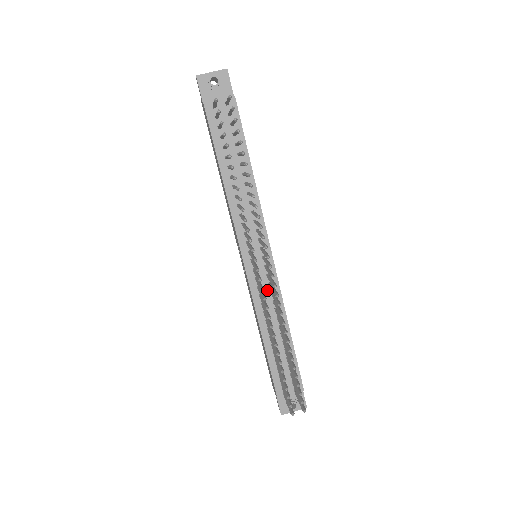
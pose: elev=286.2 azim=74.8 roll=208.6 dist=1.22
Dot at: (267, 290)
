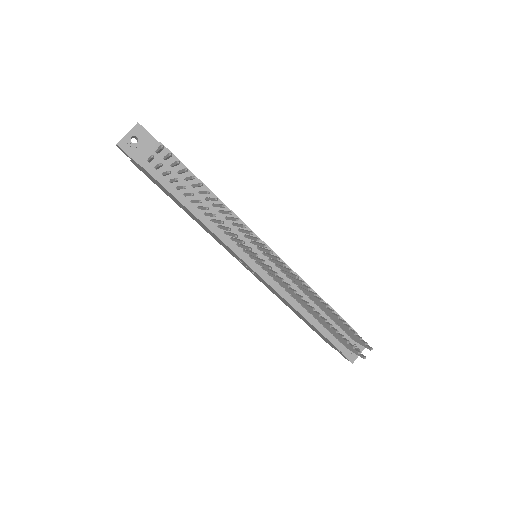
Dot at: (282, 277)
